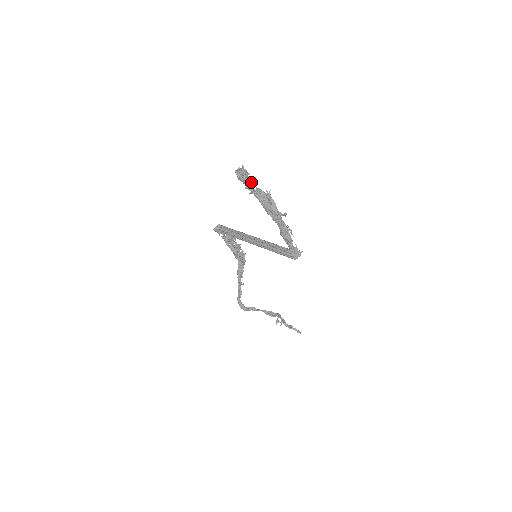
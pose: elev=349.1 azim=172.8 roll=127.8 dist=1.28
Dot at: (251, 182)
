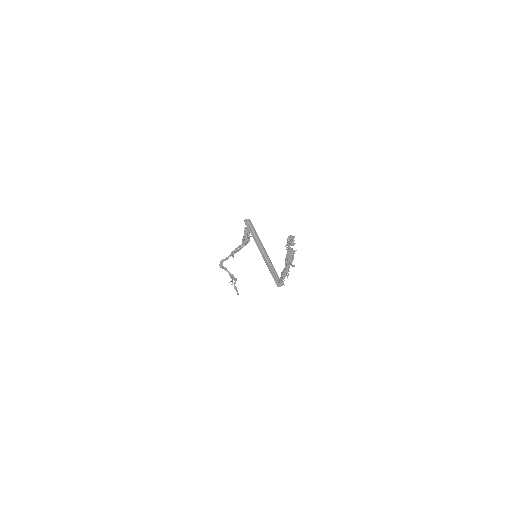
Dot at: (291, 244)
